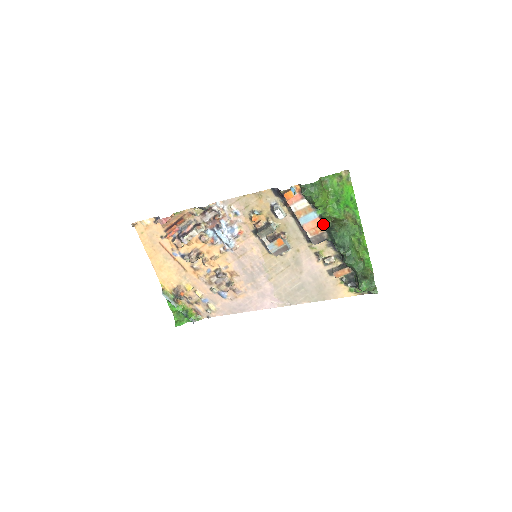
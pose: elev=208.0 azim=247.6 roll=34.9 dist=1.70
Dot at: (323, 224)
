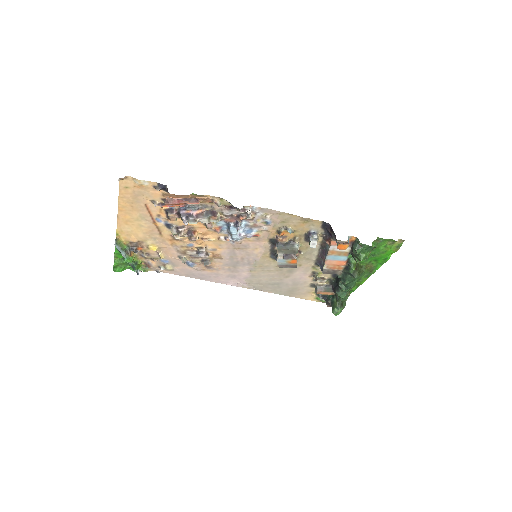
Dot at: (345, 266)
